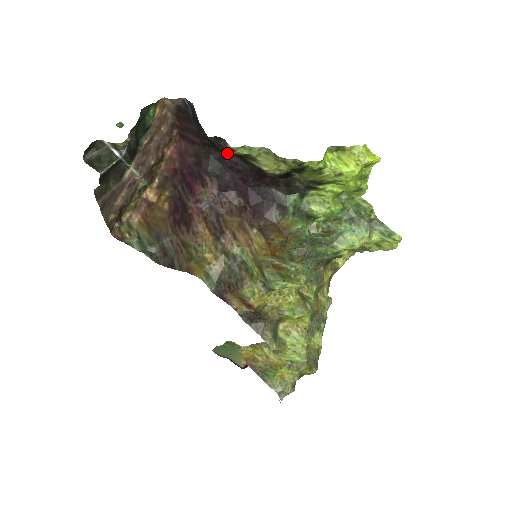
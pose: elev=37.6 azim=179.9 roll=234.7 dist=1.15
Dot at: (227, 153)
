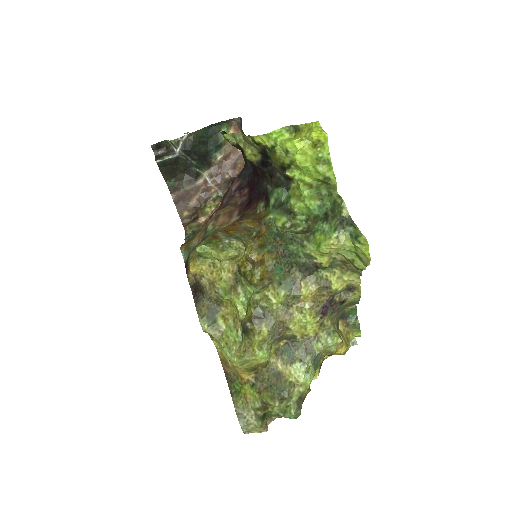
Dot at: occluded
